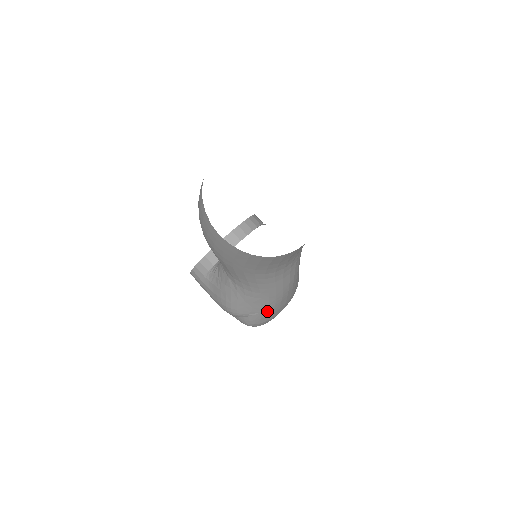
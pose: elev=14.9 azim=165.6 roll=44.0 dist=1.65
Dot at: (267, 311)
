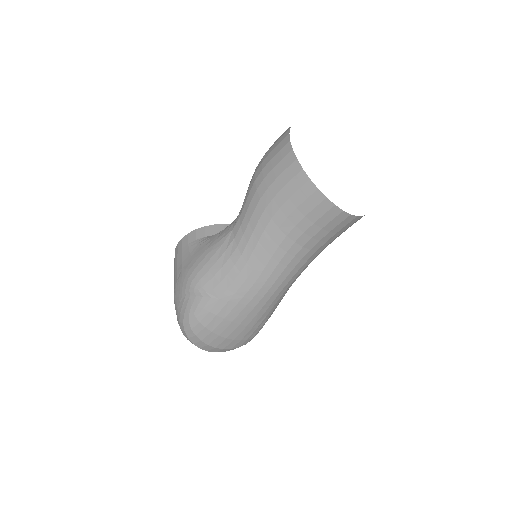
Dot at: (225, 304)
